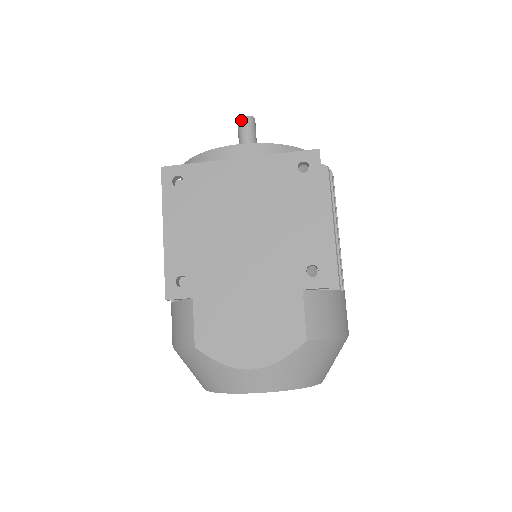
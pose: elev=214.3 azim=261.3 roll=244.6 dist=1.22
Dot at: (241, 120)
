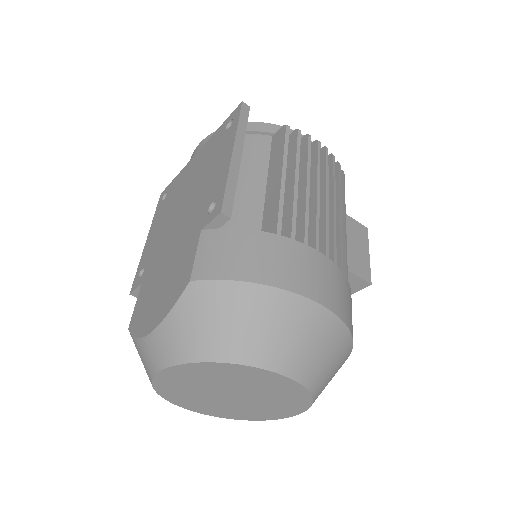
Dot at: occluded
